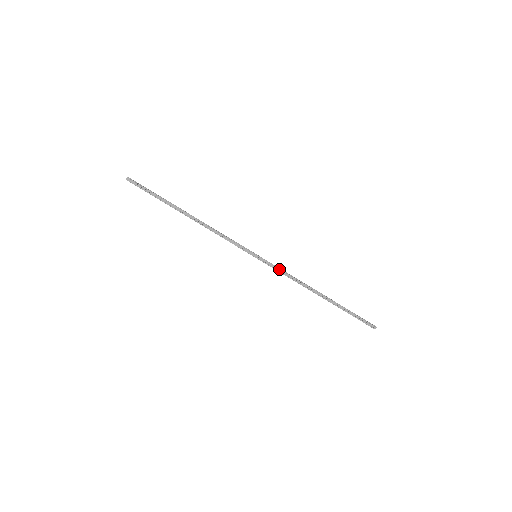
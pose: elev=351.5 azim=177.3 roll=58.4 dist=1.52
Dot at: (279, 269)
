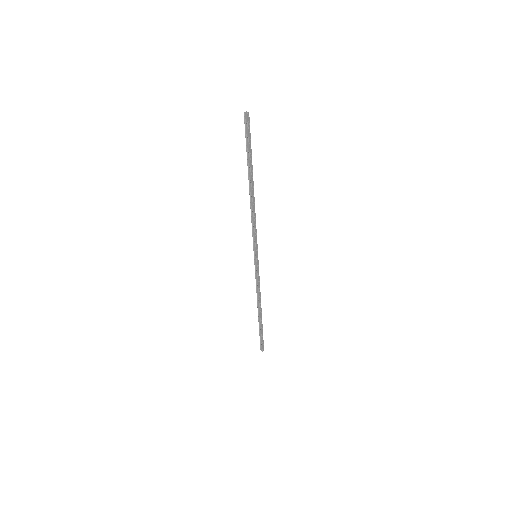
Dot at: (259, 276)
